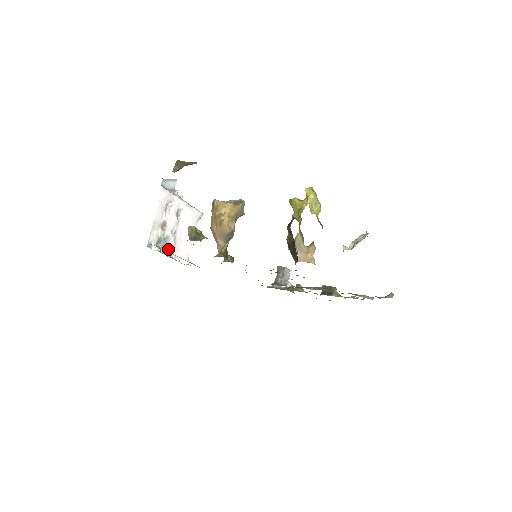
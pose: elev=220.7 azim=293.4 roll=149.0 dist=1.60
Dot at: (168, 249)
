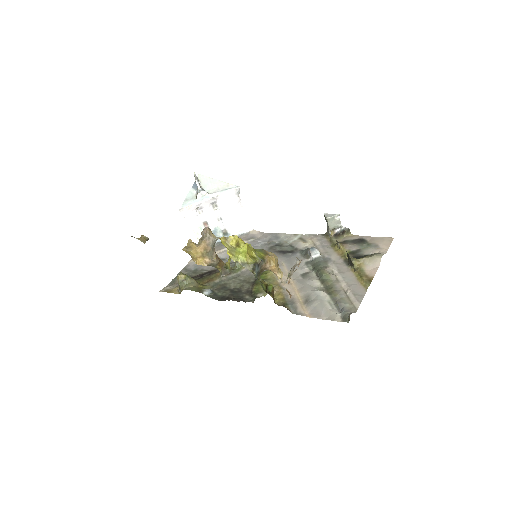
Dot at: (224, 233)
